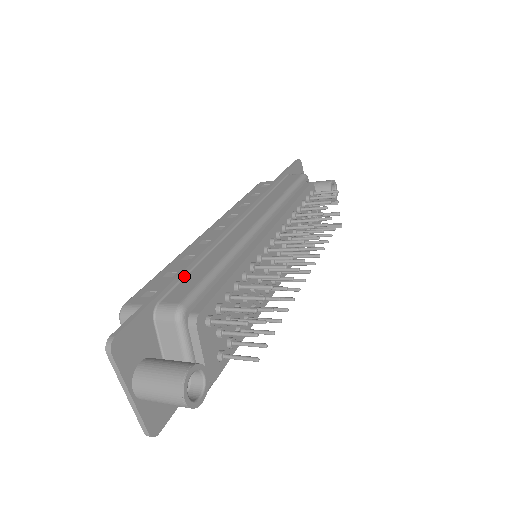
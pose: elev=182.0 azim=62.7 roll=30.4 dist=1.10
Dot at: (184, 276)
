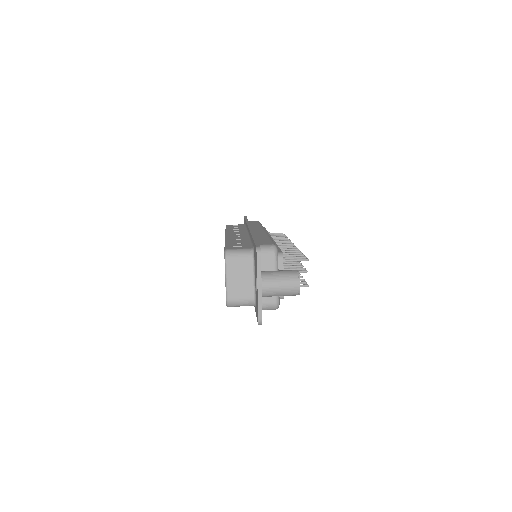
Dot at: occluded
